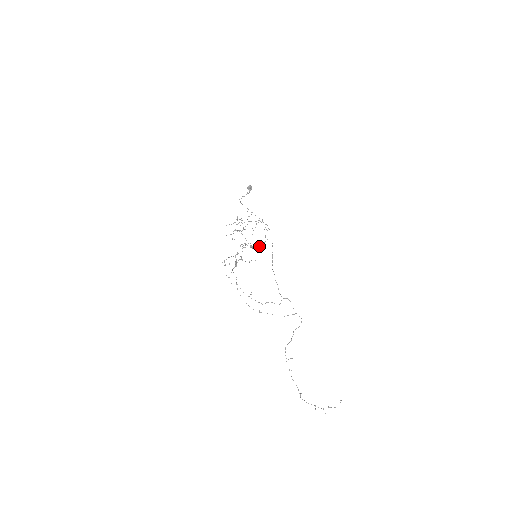
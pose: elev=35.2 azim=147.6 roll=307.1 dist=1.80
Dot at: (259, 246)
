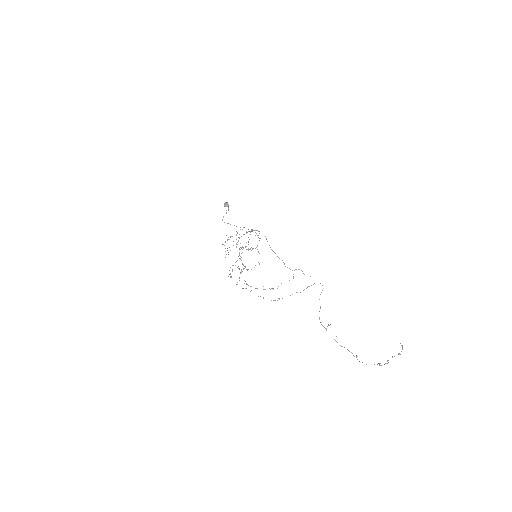
Dot at: (256, 247)
